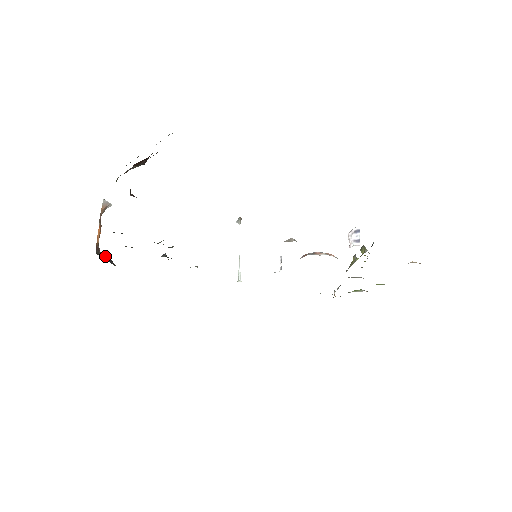
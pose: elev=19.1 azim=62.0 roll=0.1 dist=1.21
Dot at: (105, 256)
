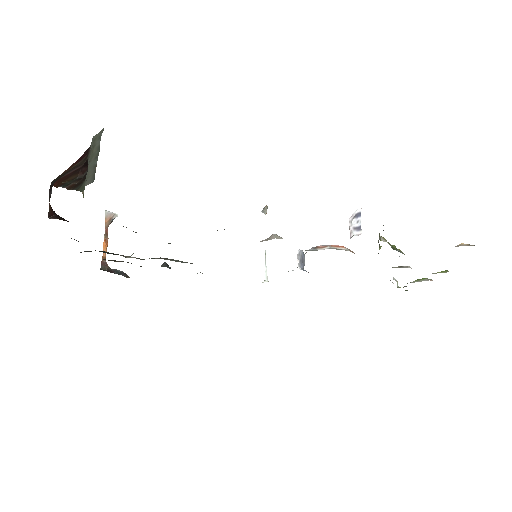
Dot at: (115, 269)
